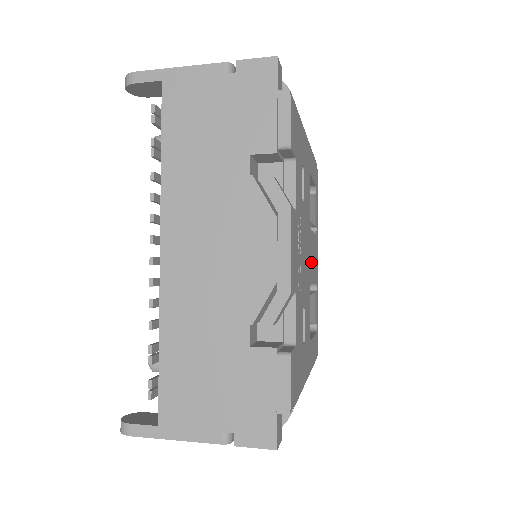
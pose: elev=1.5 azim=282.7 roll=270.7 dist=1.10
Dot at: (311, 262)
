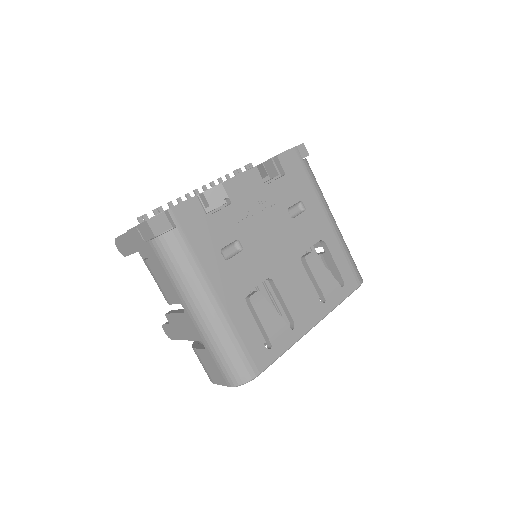
Dot at: (287, 278)
